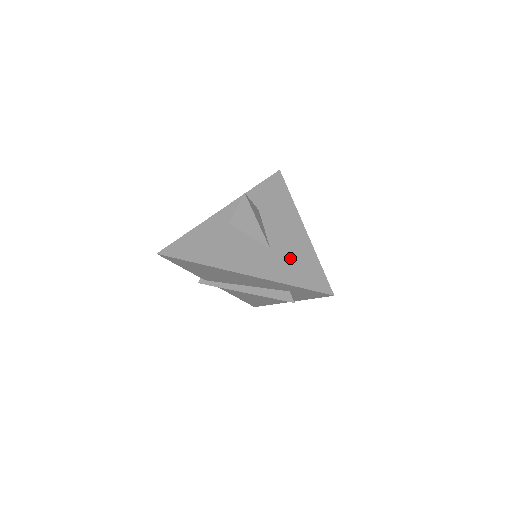
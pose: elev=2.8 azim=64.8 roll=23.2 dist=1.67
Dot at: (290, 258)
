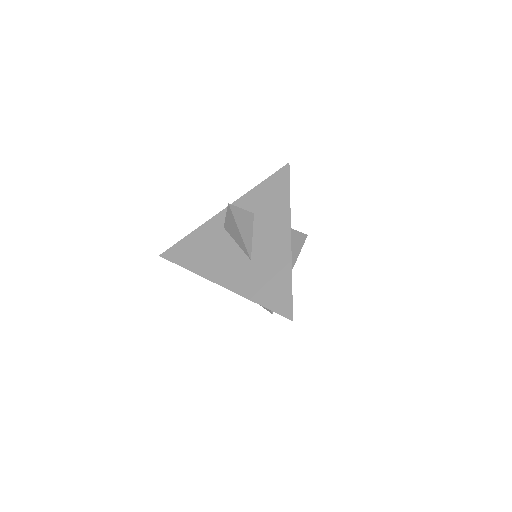
Dot at: (265, 273)
